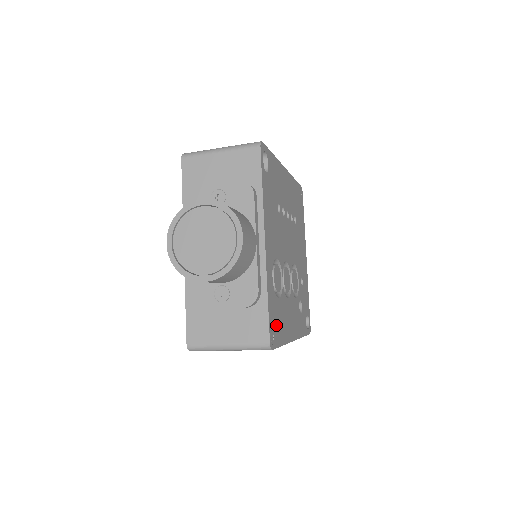
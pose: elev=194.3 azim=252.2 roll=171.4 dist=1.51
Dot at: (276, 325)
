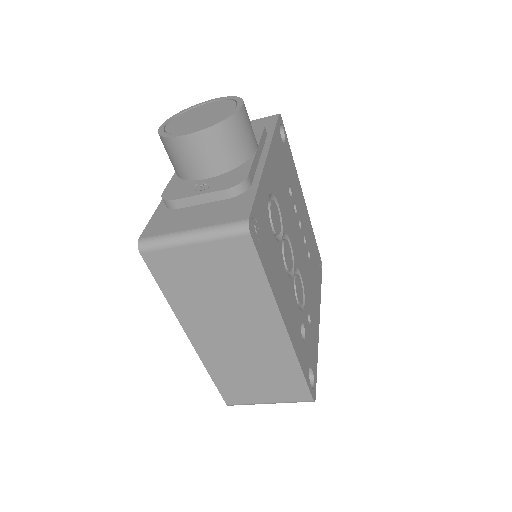
Dot at: (263, 237)
